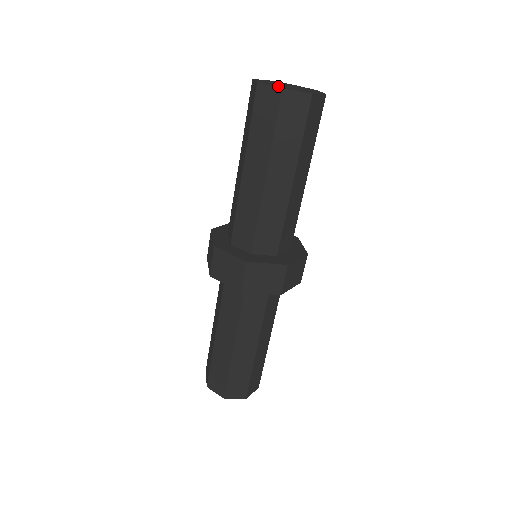
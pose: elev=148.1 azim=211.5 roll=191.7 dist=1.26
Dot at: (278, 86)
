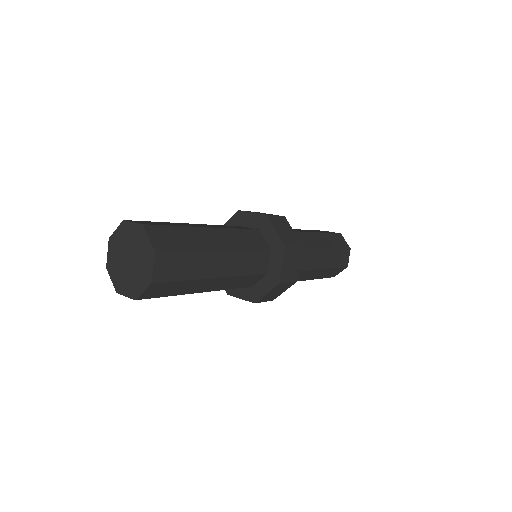
Dot at: (117, 279)
